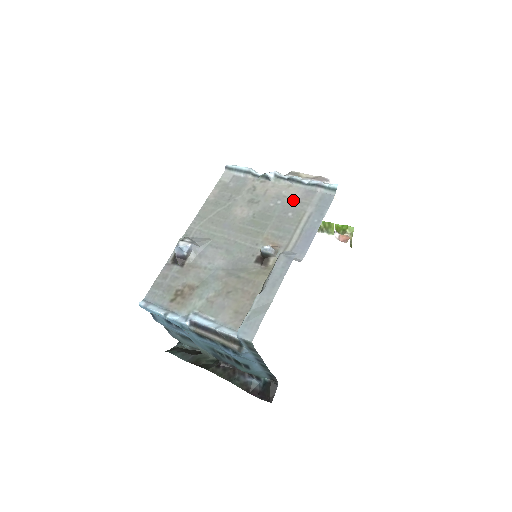
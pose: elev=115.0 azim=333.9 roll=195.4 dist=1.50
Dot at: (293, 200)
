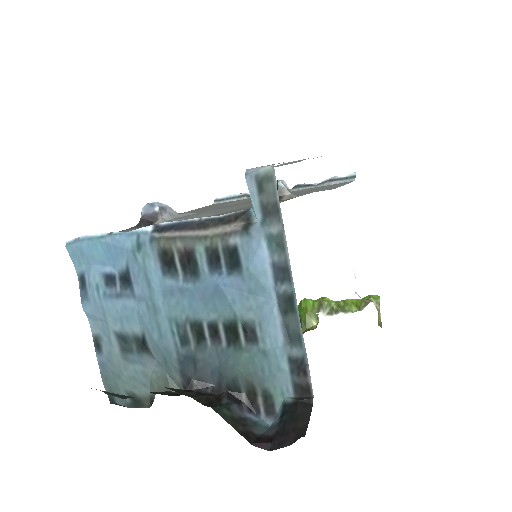
Dot at: (303, 190)
